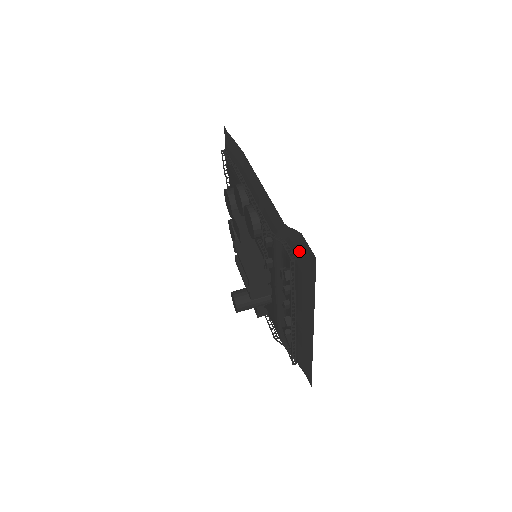
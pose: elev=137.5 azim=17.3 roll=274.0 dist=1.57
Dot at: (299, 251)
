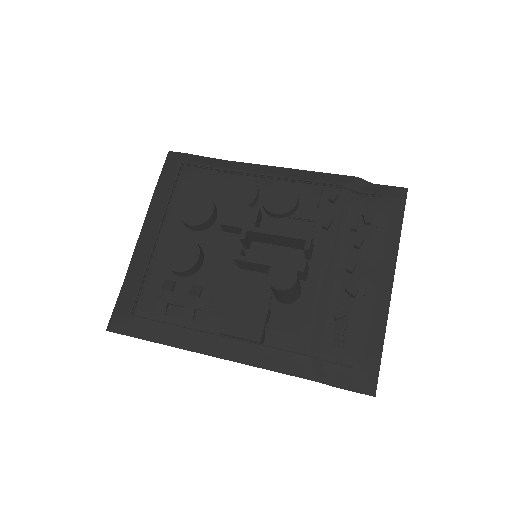
Dot at: (383, 191)
